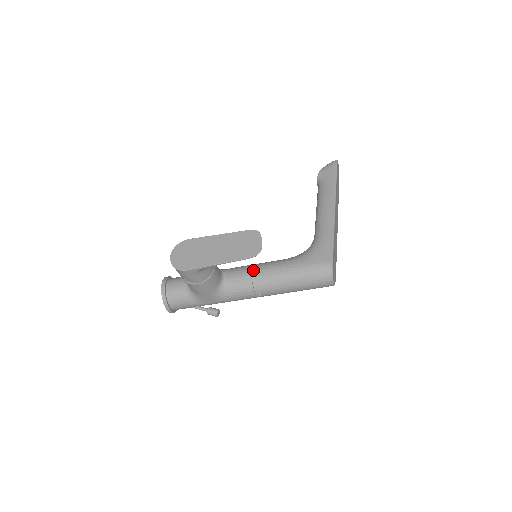
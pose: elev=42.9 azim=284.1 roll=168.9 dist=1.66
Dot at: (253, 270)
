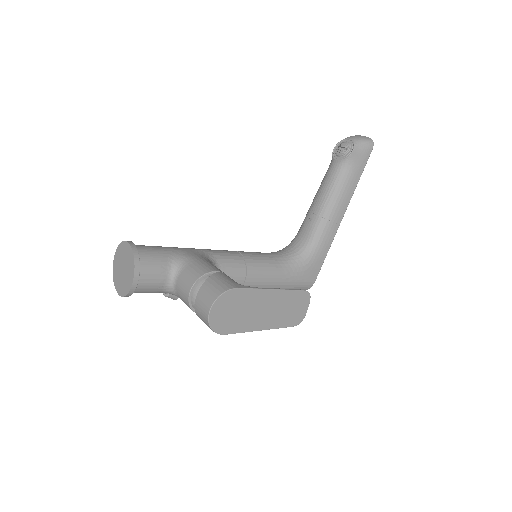
Dot at: (248, 276)
